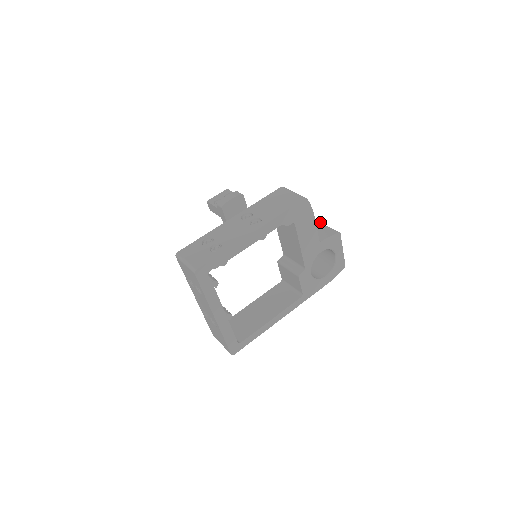
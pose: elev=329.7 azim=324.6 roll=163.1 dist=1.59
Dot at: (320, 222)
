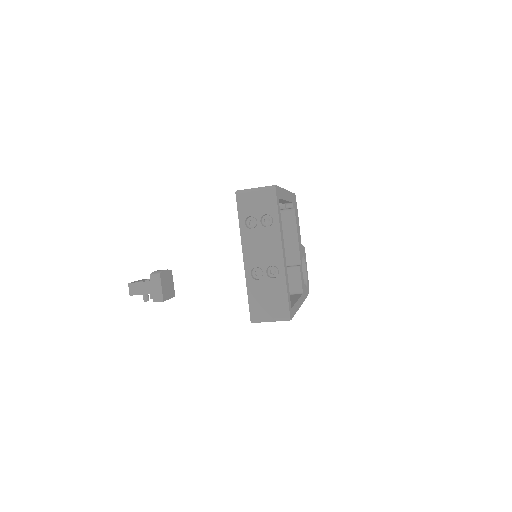
Dot at: occluded
